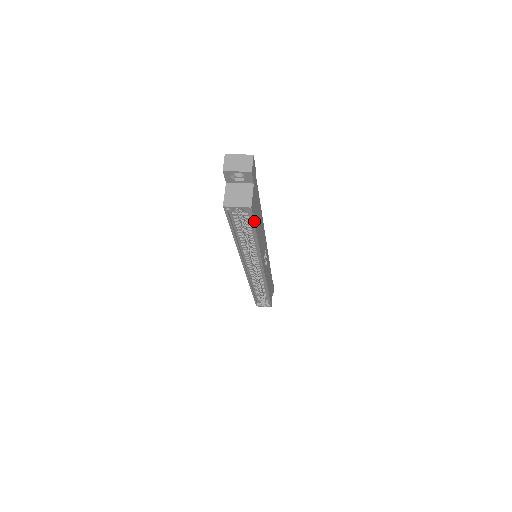
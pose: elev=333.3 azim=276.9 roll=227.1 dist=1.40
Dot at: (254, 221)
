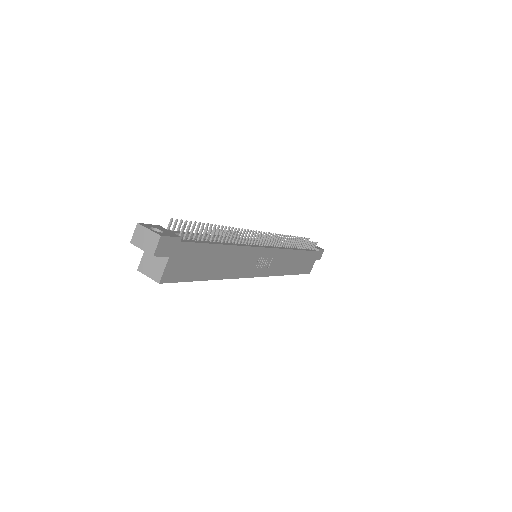
Dot at: (182, 280)
